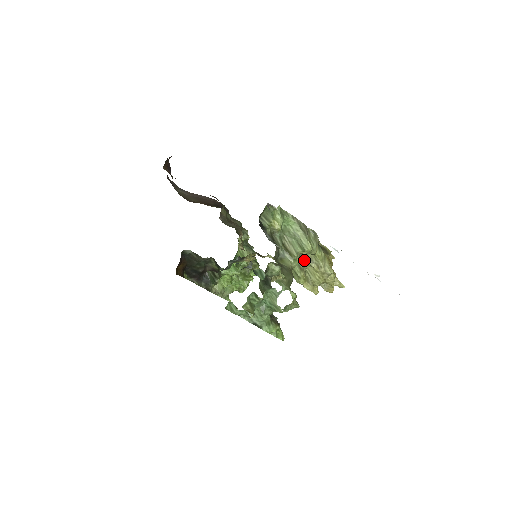
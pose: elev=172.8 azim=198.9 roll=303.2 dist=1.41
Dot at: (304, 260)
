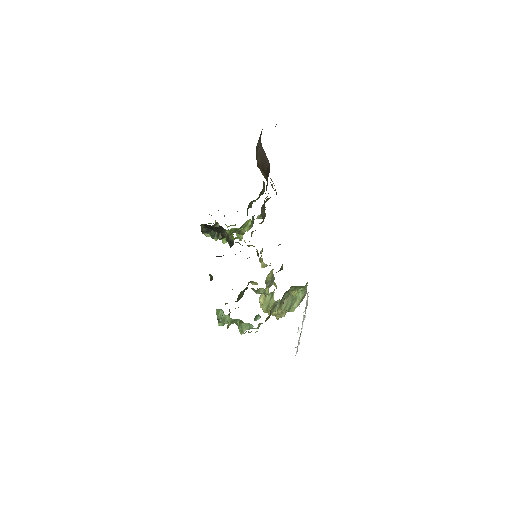
Dot at: occluded
